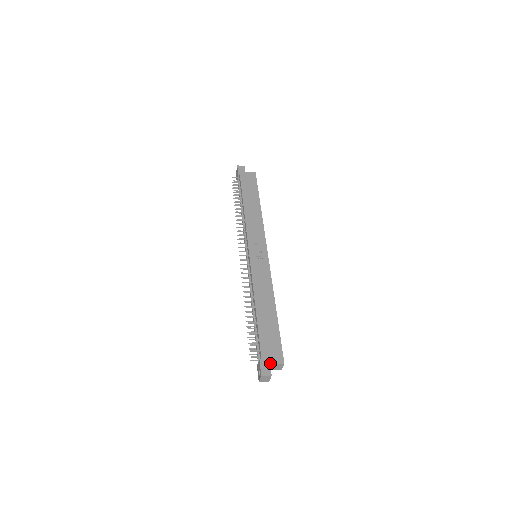
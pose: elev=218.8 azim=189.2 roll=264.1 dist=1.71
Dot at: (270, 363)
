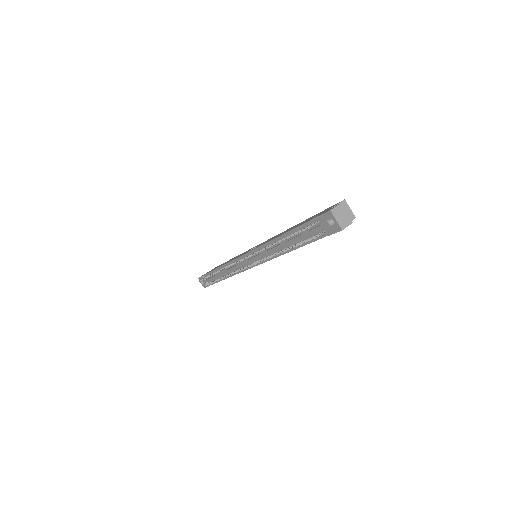
Dot at: occluded
